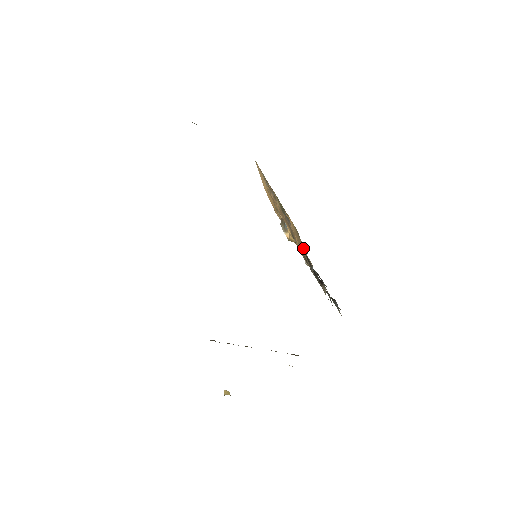
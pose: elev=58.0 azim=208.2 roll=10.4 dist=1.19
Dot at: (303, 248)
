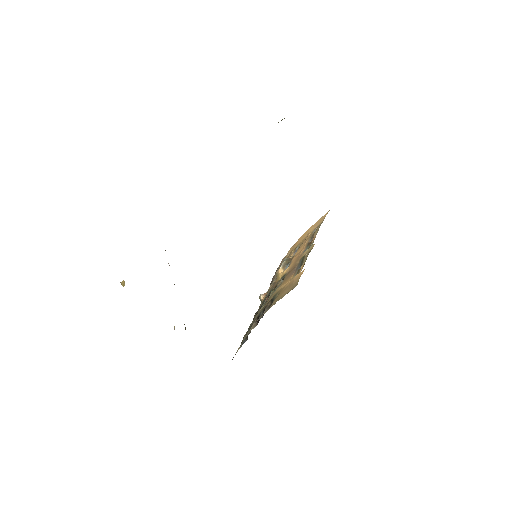
Dot at: (284, 295)
